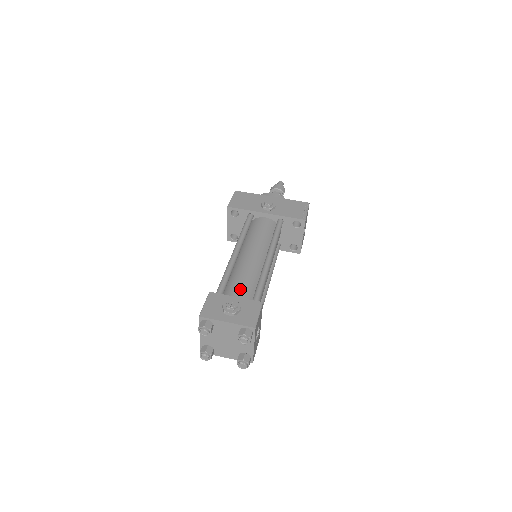
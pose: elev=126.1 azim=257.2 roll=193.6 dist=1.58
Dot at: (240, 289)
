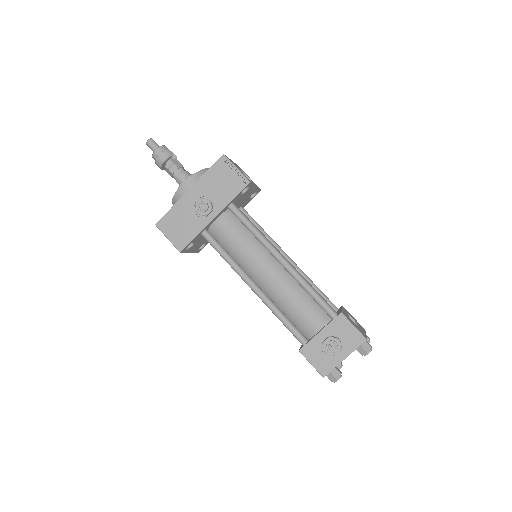
Dot at: (307, 317)
